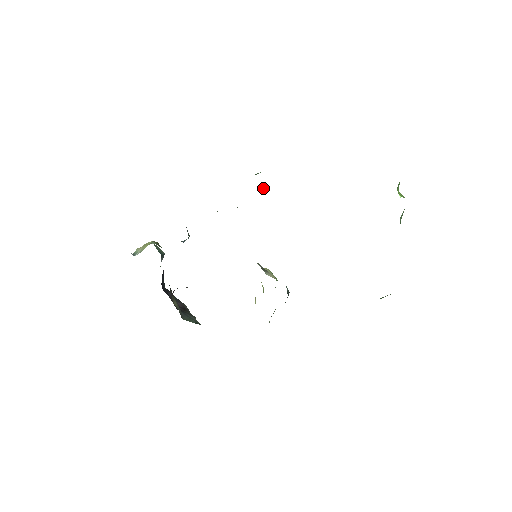
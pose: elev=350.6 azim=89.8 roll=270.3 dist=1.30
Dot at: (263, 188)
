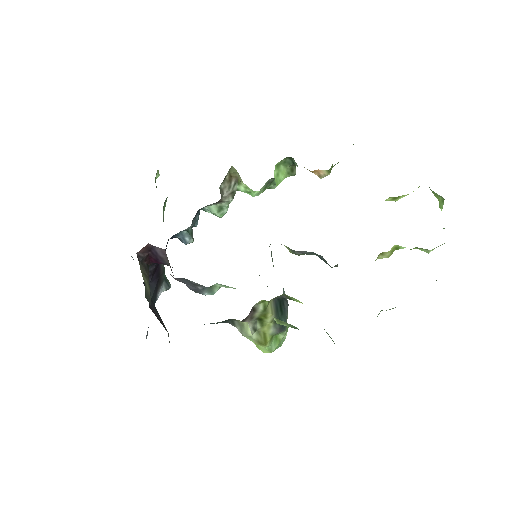
Dot at: (275, 179)
